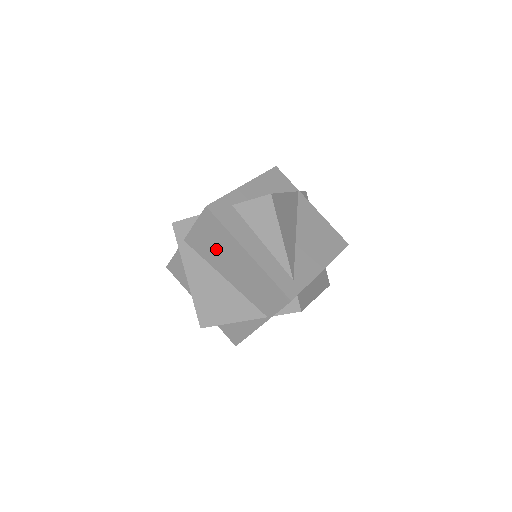
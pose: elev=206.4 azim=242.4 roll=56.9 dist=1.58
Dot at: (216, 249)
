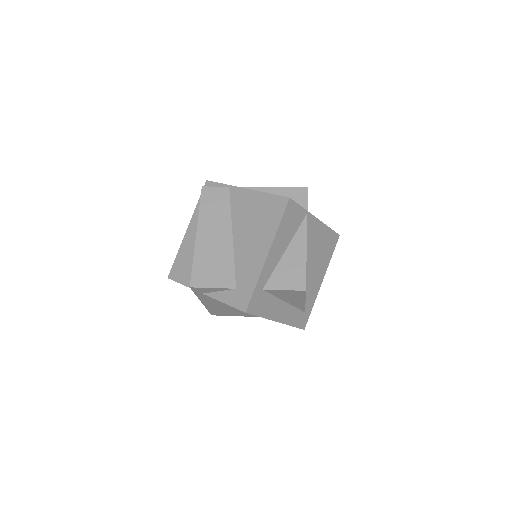
Dot at: occluded
